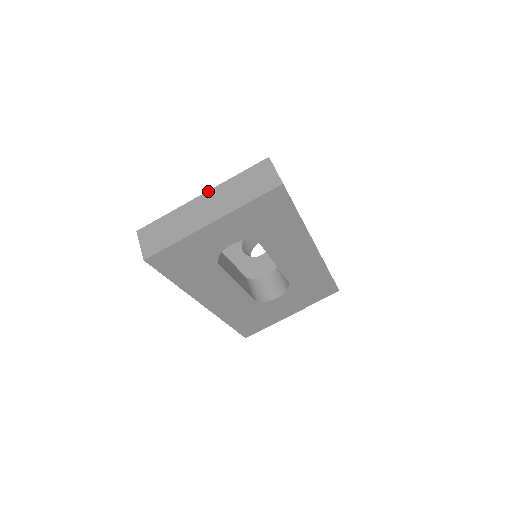
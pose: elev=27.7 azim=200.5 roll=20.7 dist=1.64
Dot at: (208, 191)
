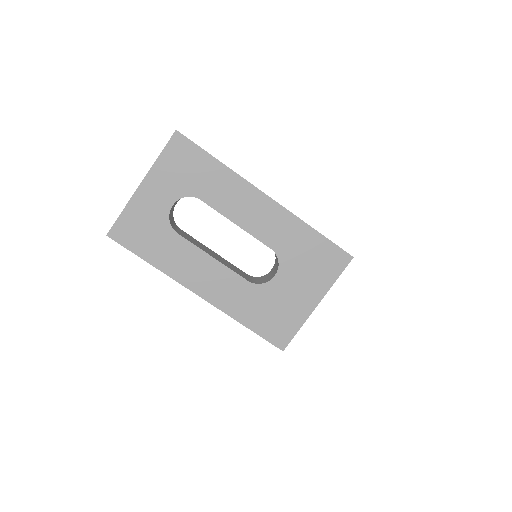
Dot at: occluded
